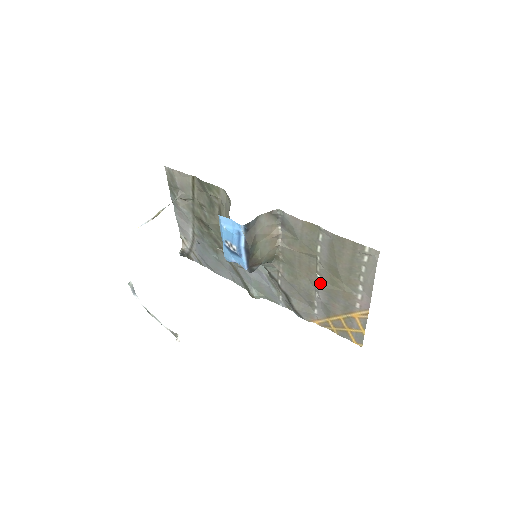
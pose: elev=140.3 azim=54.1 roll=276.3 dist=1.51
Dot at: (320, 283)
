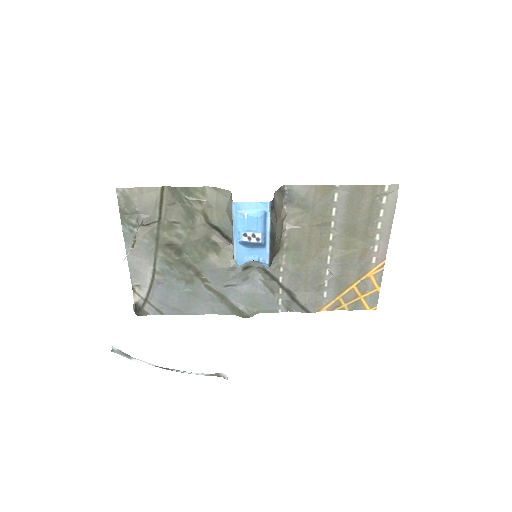
Dot at: (333, 254)
